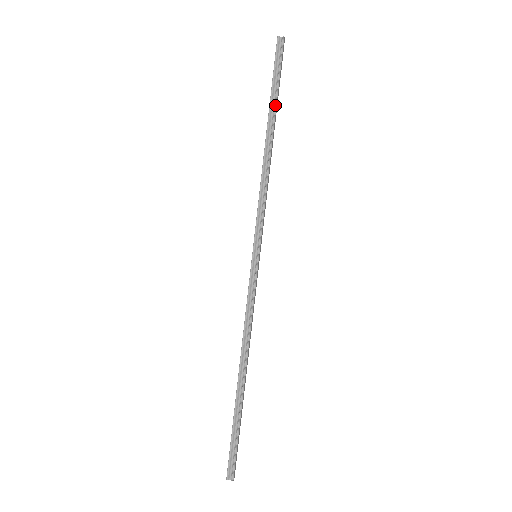
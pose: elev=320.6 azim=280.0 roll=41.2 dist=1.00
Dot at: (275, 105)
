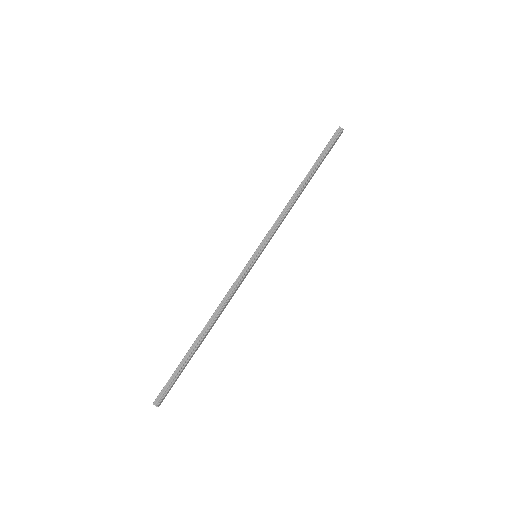
Dot at: (317, 166)
